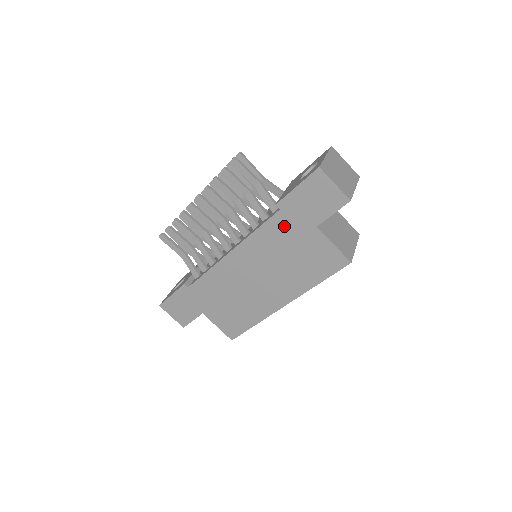
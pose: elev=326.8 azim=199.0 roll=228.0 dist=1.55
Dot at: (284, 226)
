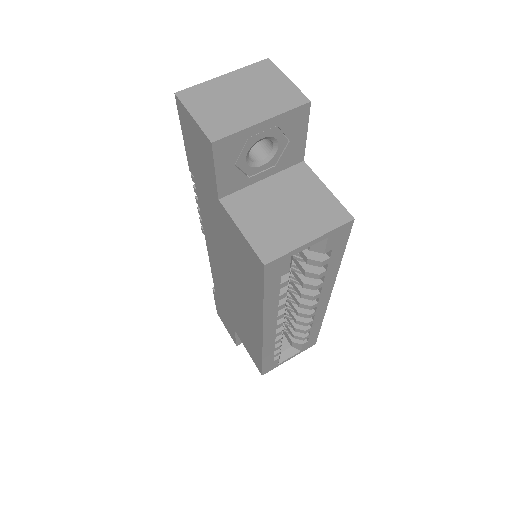
Dot at: (206, 203)
